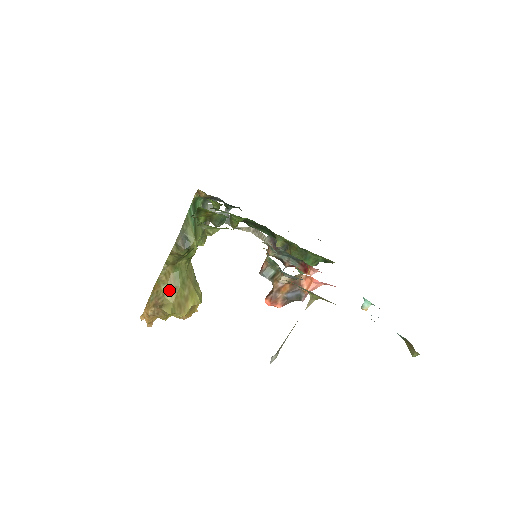
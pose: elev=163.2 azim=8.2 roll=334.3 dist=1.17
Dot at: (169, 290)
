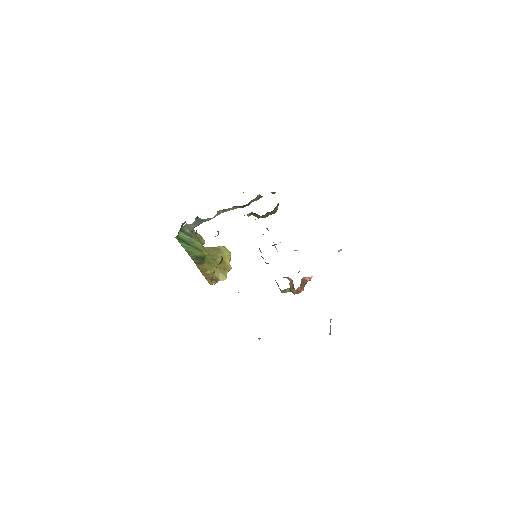
Dot at: (212, 270)
